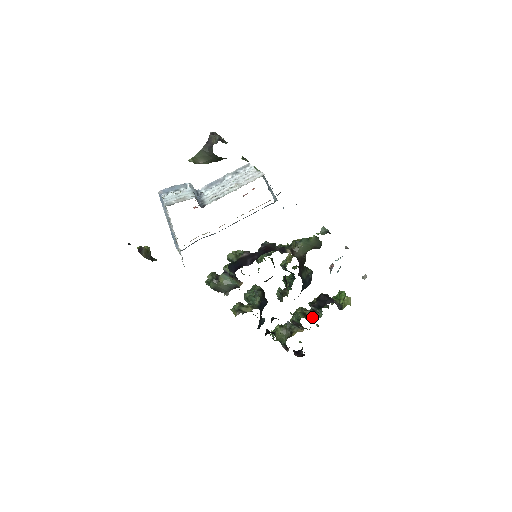
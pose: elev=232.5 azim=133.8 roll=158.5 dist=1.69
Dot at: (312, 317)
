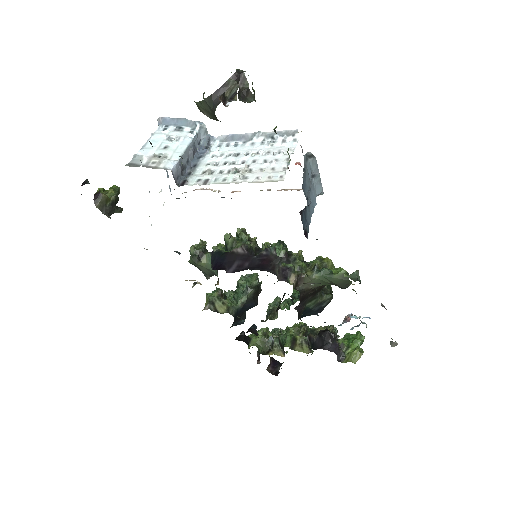
Dot at: (299, 351)
